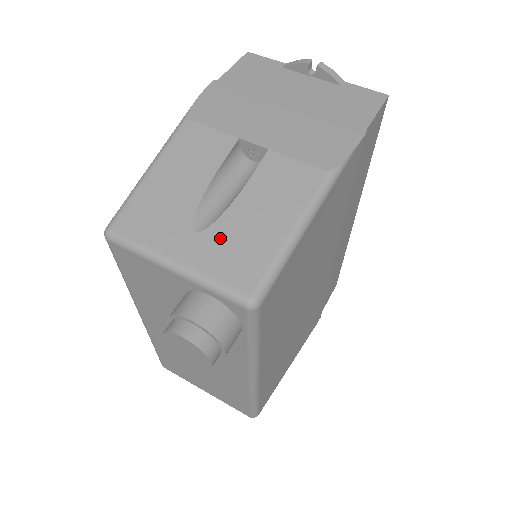
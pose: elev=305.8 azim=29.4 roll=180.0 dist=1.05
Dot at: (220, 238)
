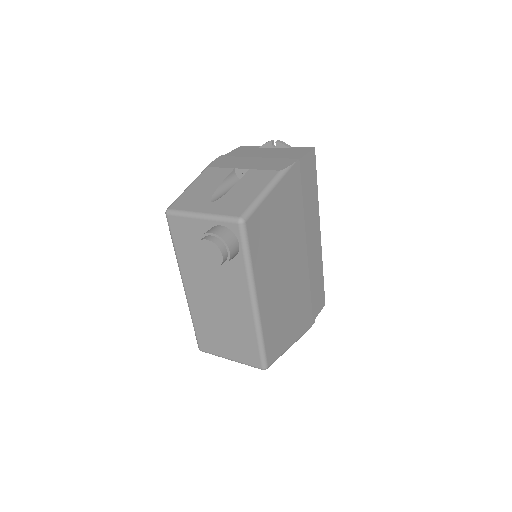
Dot at: (225, 201)
